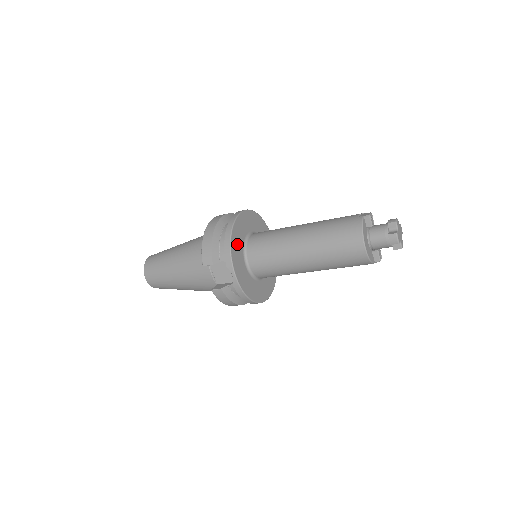
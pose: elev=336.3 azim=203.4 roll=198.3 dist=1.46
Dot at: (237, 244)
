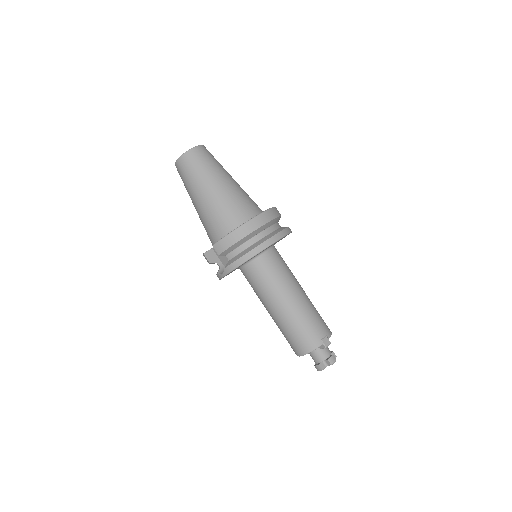
Dot at: occluded
